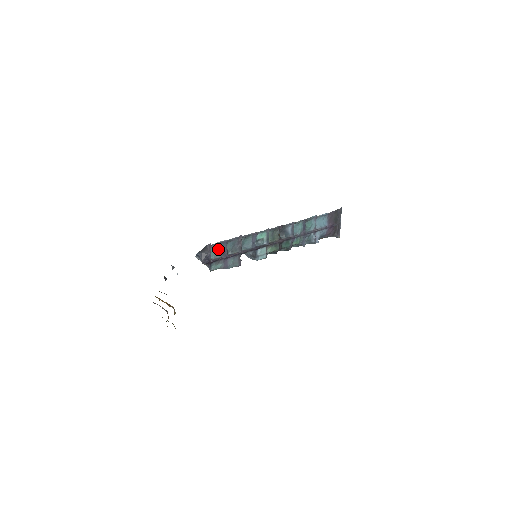
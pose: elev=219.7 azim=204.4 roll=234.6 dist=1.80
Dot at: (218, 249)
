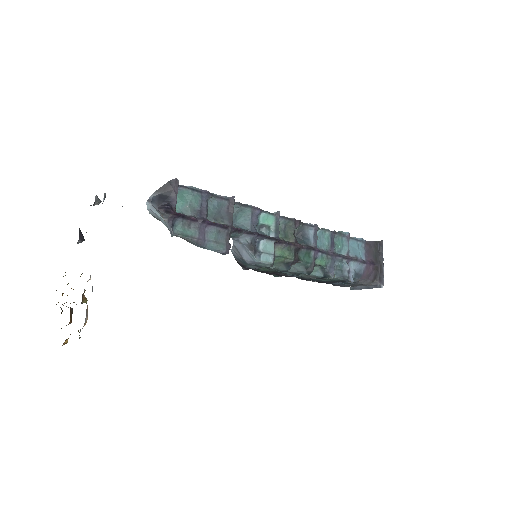
Dot at: (191, 200)
